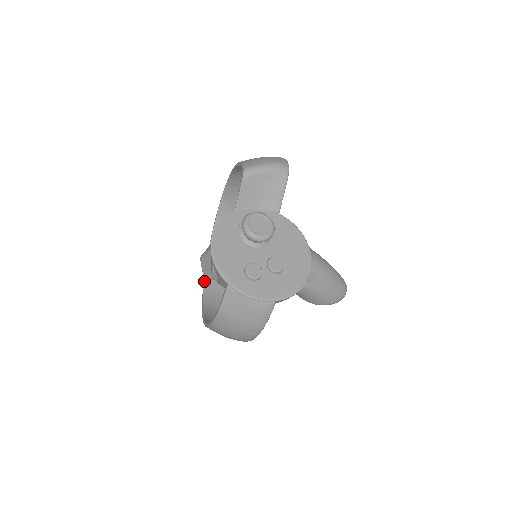
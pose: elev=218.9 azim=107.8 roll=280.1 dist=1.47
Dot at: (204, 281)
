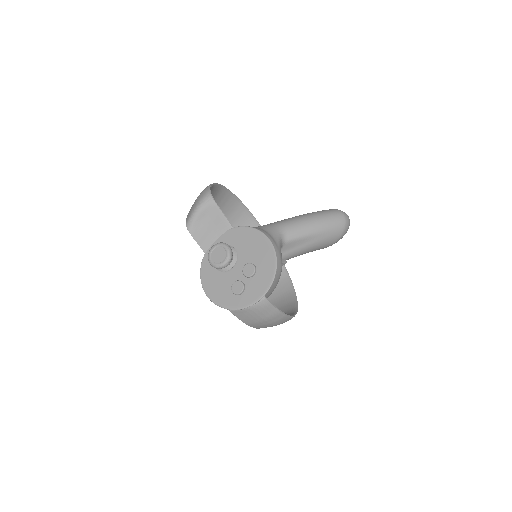
Dot at: occluded
